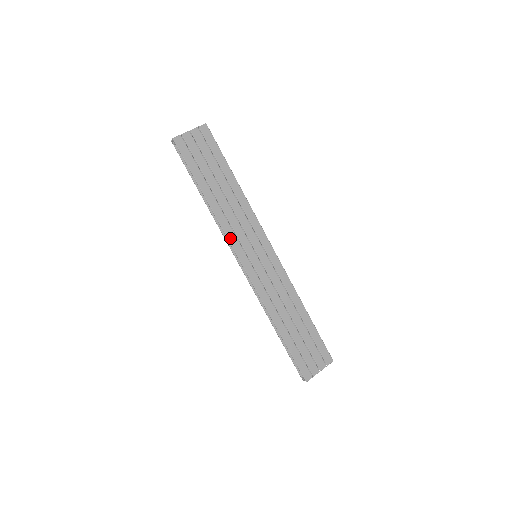
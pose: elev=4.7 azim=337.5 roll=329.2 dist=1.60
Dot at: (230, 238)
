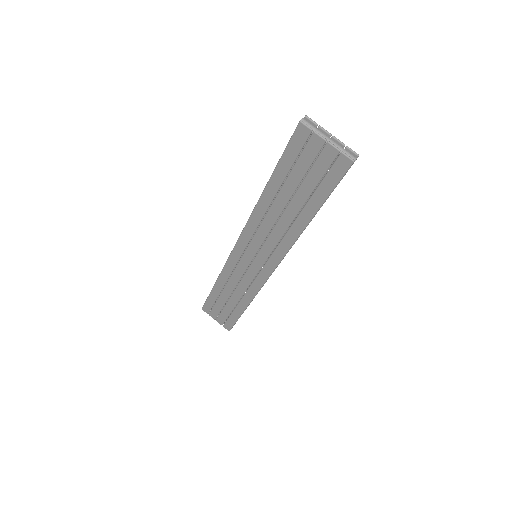
Dot at: (248, 227)
